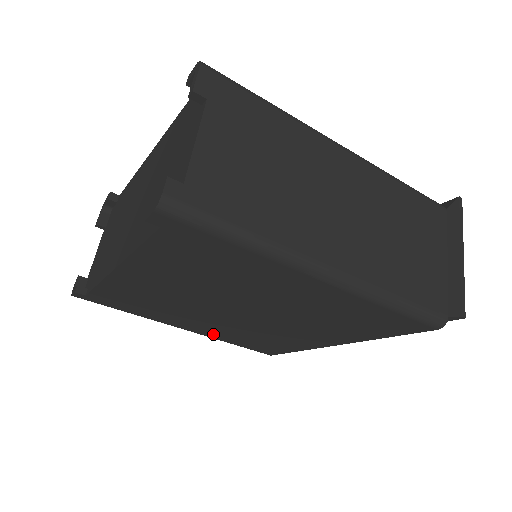
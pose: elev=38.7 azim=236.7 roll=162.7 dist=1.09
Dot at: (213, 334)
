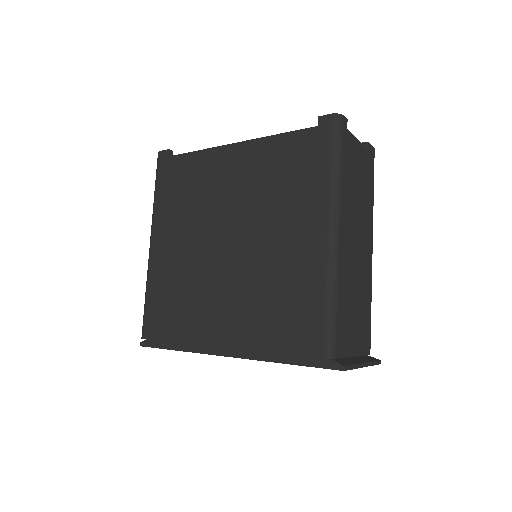
Dot at: (160, 266)
